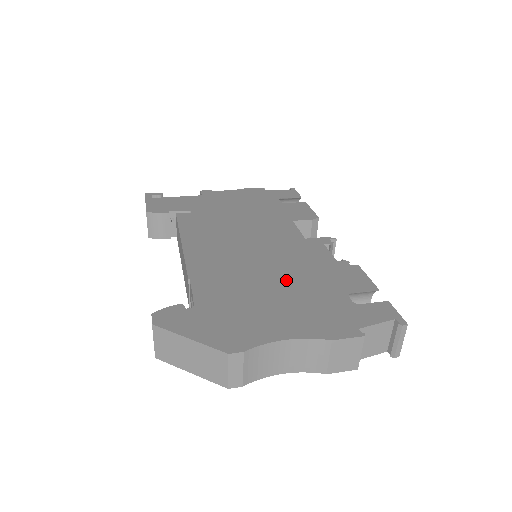
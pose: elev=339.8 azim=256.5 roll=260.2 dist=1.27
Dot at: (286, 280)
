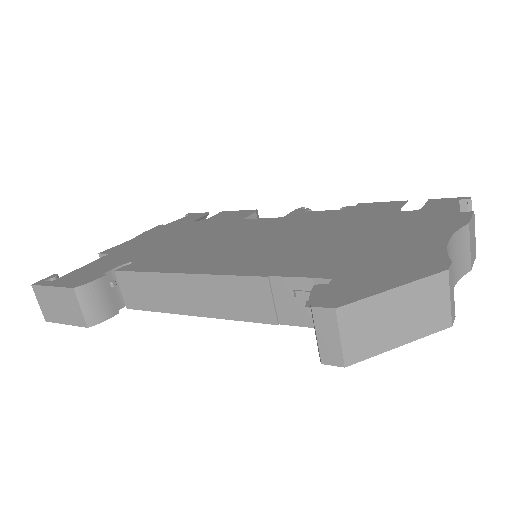
Dot at: (343, 231)
